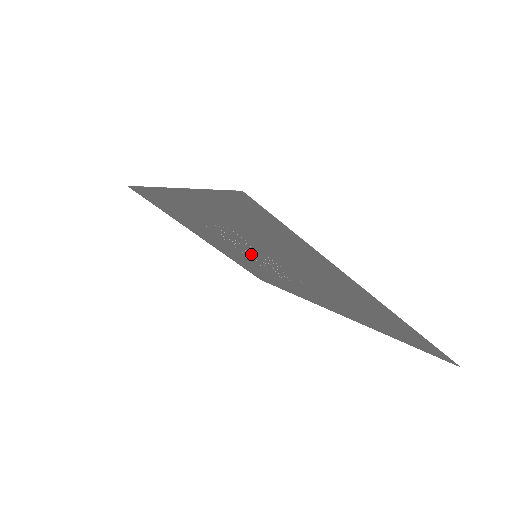
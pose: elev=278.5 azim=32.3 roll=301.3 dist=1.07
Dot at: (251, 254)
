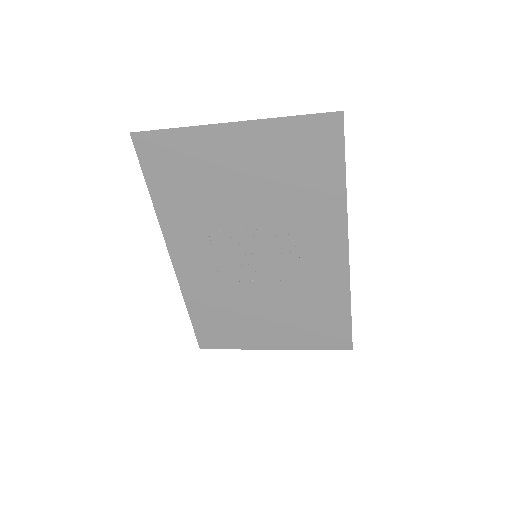
Dot at: (257, 263)
